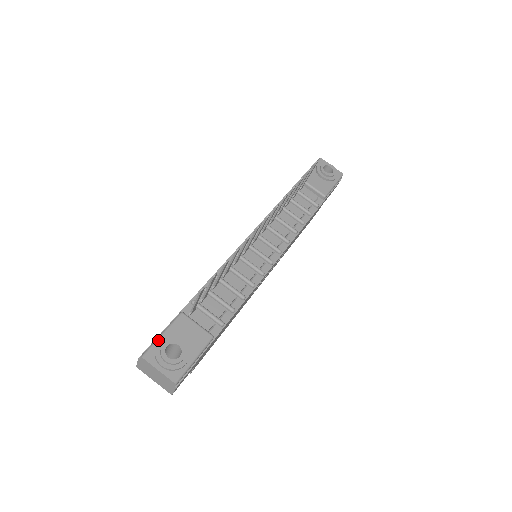
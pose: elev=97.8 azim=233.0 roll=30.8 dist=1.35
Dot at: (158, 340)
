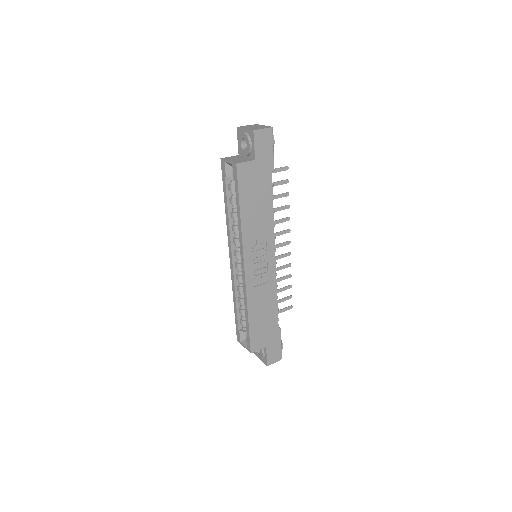
Dot at: occluded
